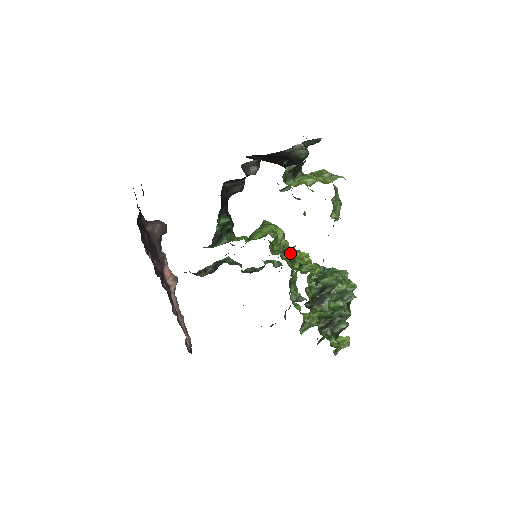
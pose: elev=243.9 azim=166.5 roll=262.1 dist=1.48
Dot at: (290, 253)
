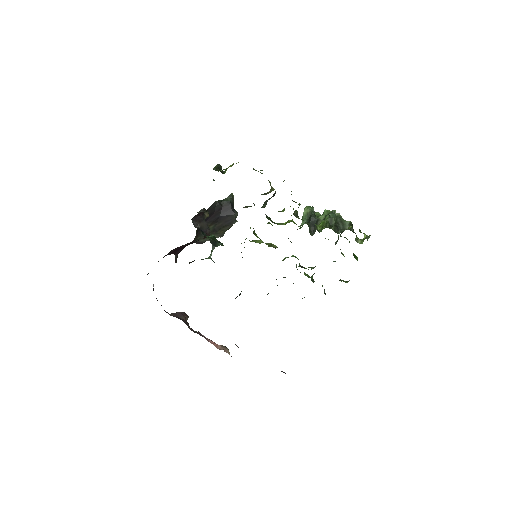
Dot at: (267, 218)
